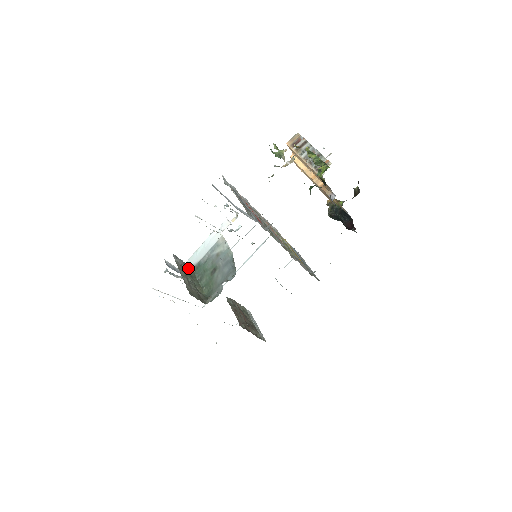
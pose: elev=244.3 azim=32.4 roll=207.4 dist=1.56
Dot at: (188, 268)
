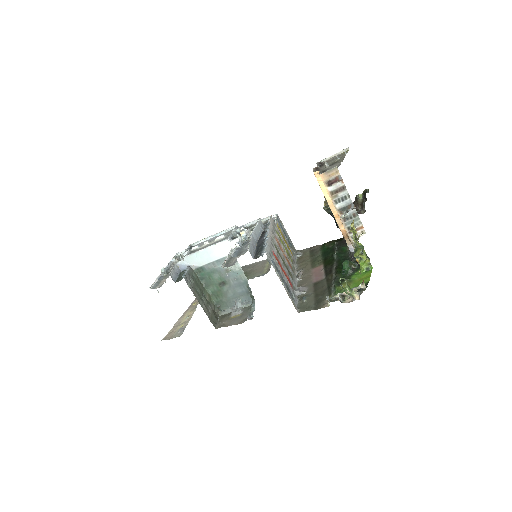
Dot at: (192, 276)
